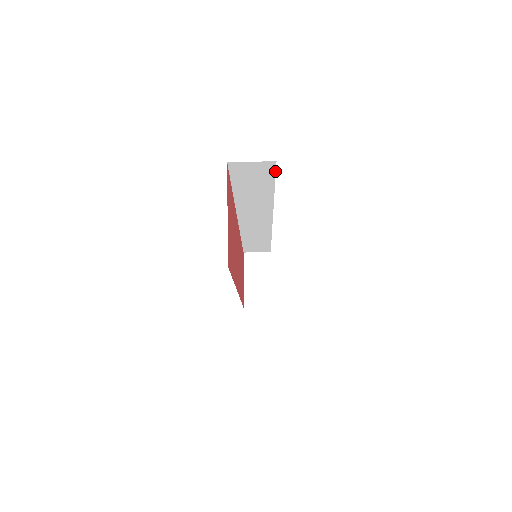
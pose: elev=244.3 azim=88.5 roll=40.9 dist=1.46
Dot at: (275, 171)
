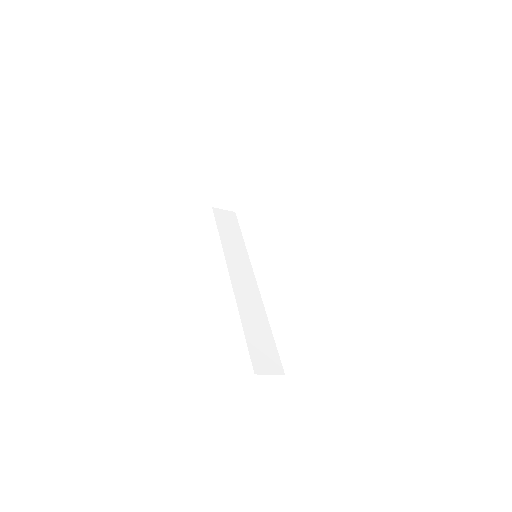
Dot at: occluded
